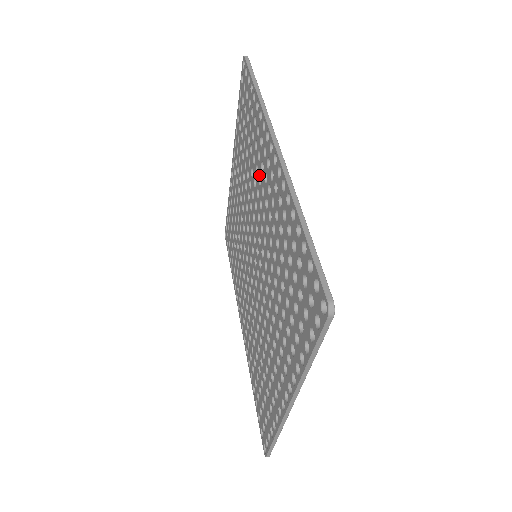
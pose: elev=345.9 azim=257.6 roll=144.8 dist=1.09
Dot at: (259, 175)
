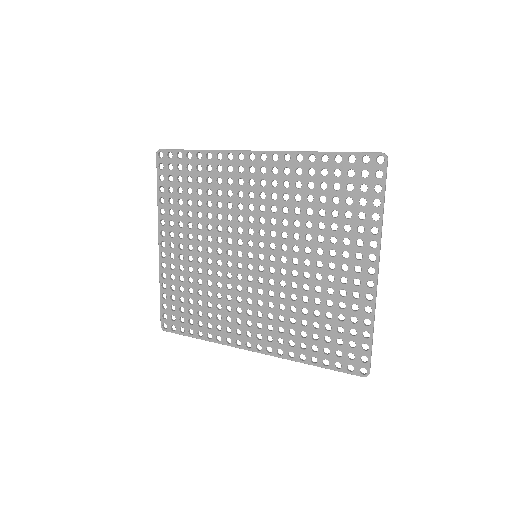
Dot at: (237, 192)
